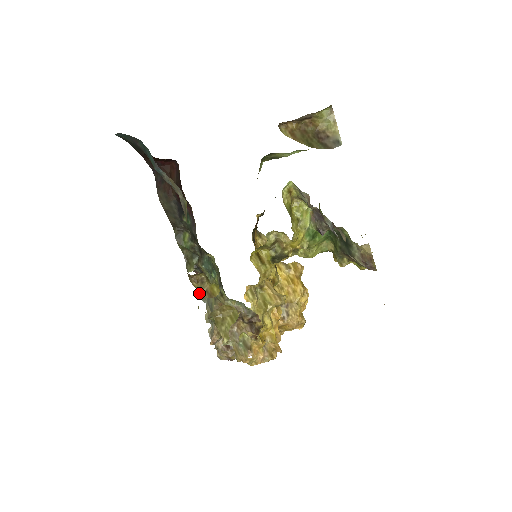
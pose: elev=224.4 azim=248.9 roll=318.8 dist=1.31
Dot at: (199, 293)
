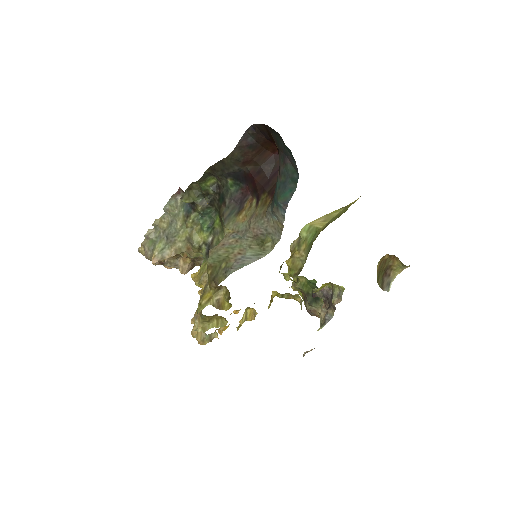
Dot at: (210, 296)
